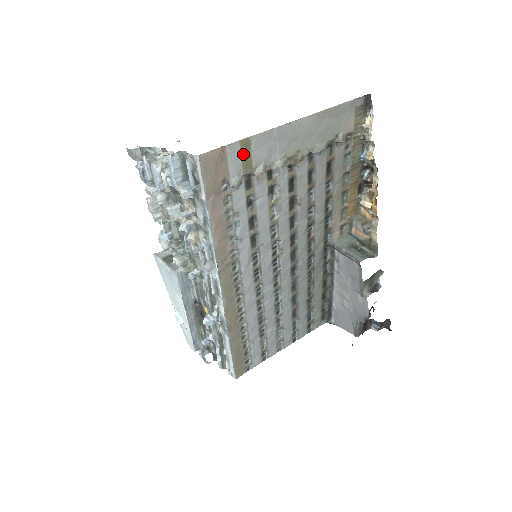
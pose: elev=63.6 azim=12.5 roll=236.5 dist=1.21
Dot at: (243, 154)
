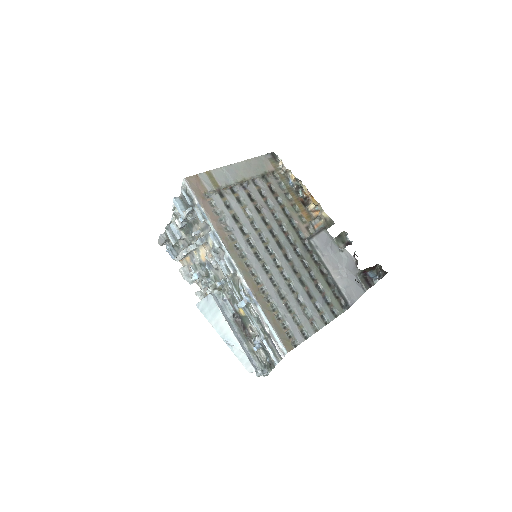
Dot at: (210, 179)
